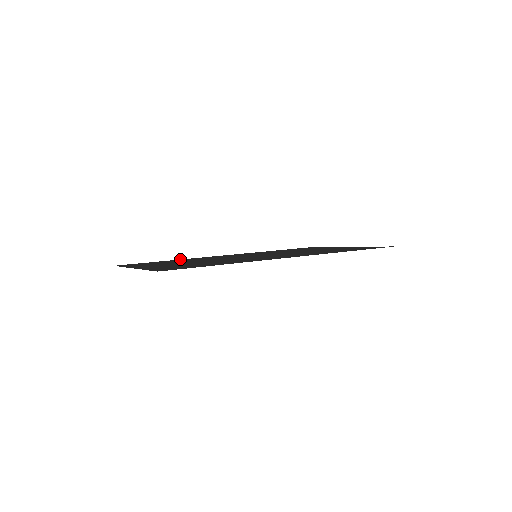
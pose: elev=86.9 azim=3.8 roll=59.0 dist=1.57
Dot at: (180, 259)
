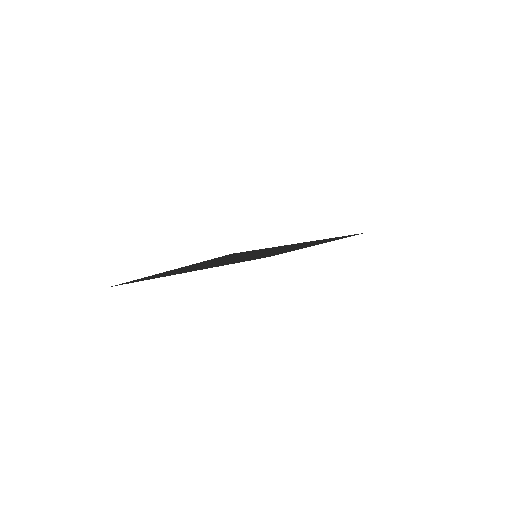
Dot at: occluded
